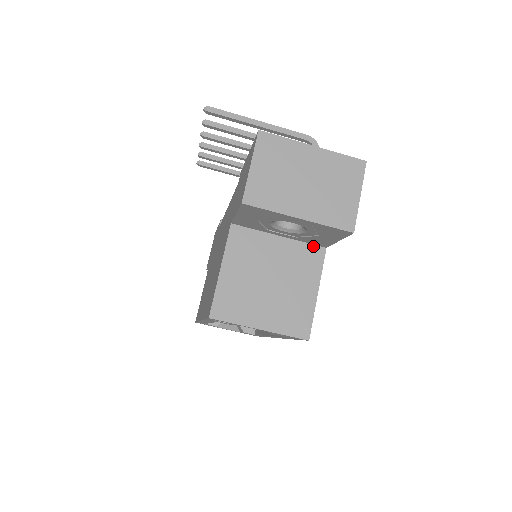
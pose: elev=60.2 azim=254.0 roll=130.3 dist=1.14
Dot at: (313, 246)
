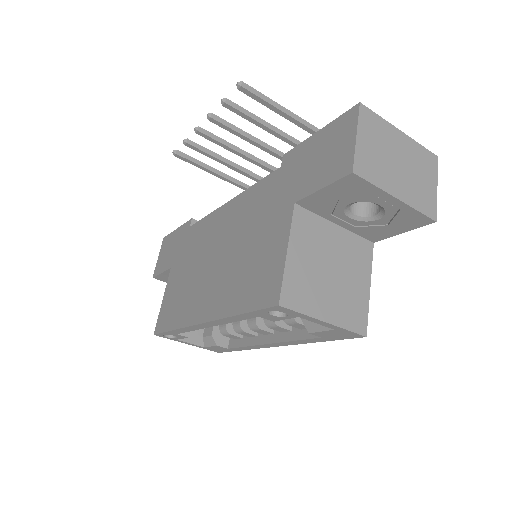
Dot at: (363, 239)
